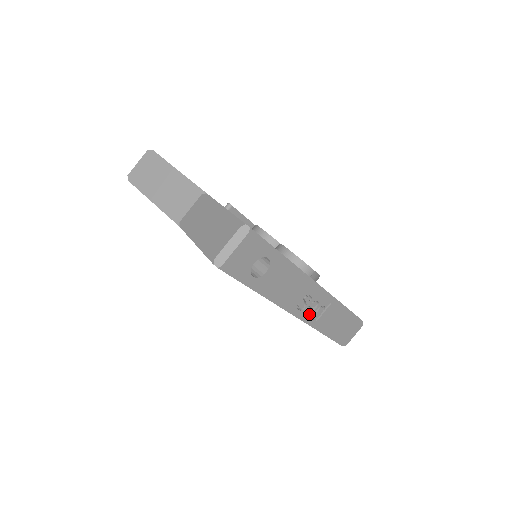
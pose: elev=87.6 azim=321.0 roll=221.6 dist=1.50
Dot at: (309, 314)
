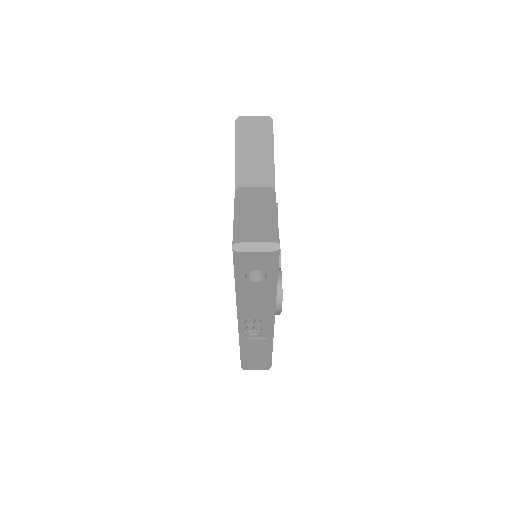
Dot at: (247, 330)
